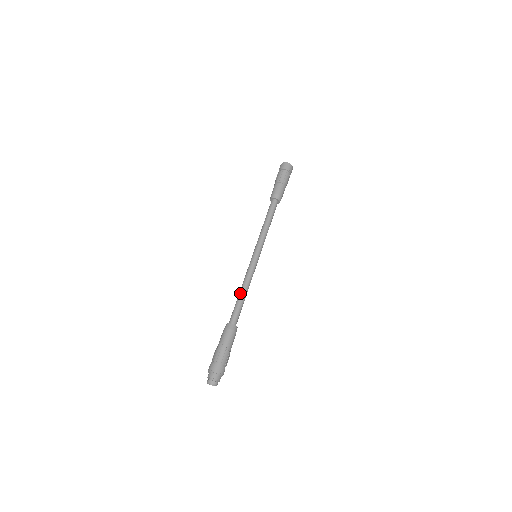
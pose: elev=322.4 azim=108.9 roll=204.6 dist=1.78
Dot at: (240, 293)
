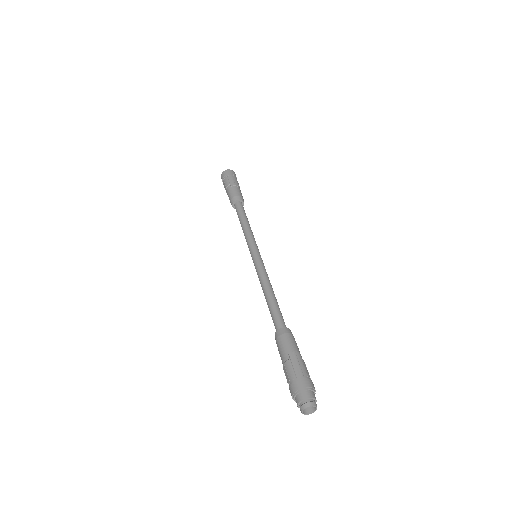
Dot at: (268, 294)
